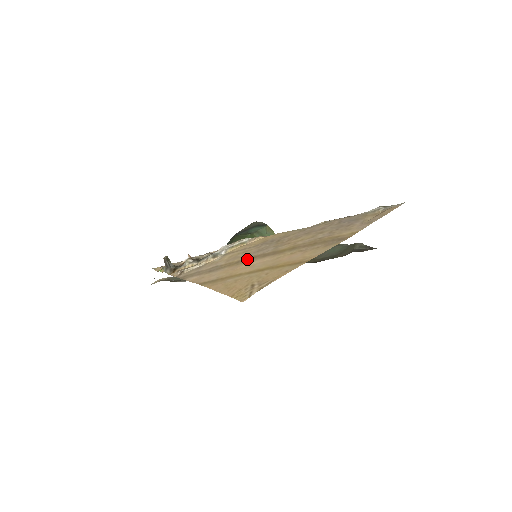
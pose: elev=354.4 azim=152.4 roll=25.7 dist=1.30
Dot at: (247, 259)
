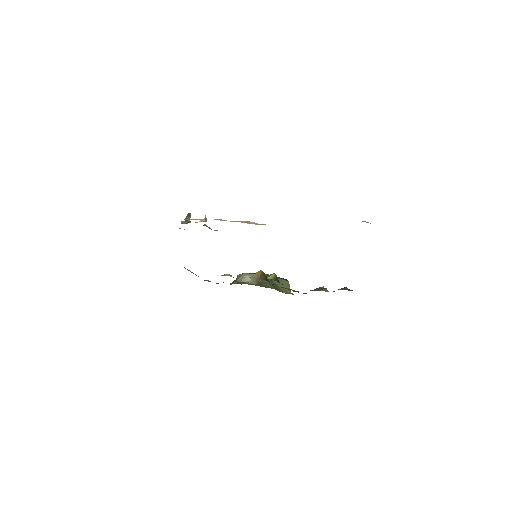
Dot at: occluded
